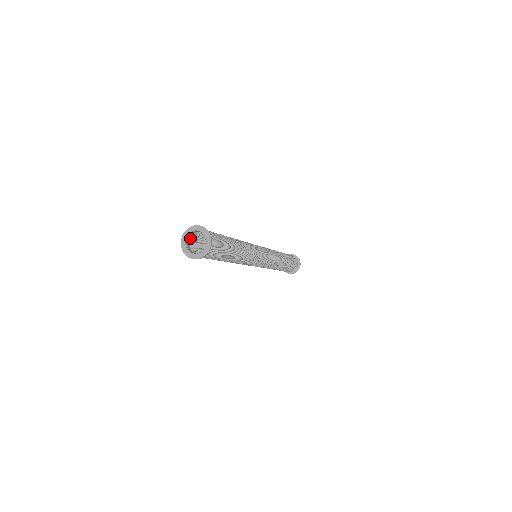
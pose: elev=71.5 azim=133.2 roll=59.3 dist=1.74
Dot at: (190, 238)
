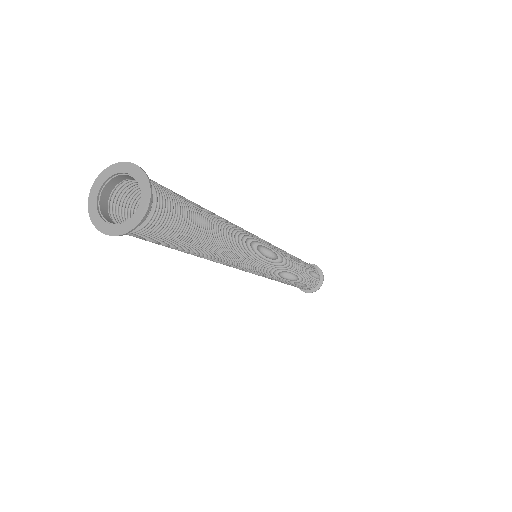
Dot at: (115, 186)
